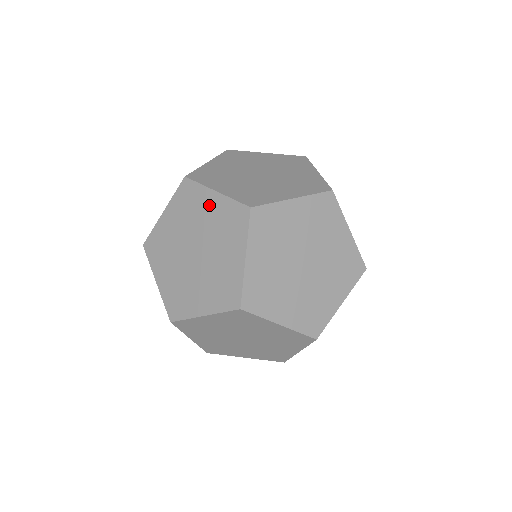
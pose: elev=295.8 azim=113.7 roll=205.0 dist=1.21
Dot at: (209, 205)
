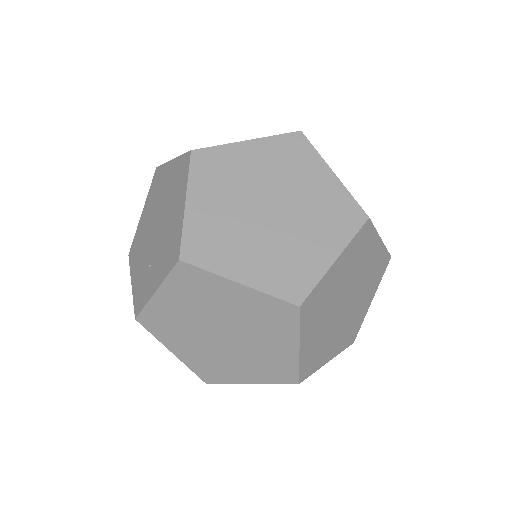
Dot at: (250, 156)
